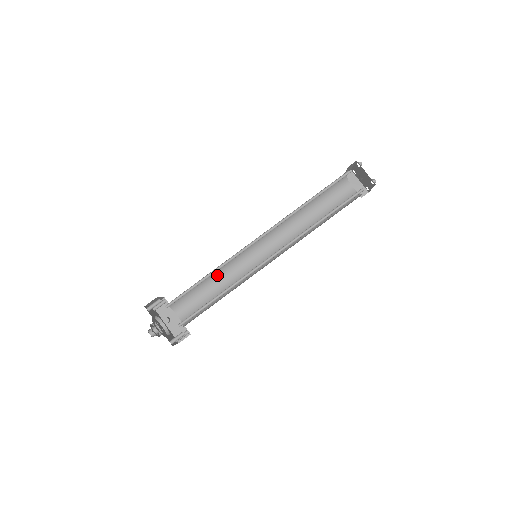
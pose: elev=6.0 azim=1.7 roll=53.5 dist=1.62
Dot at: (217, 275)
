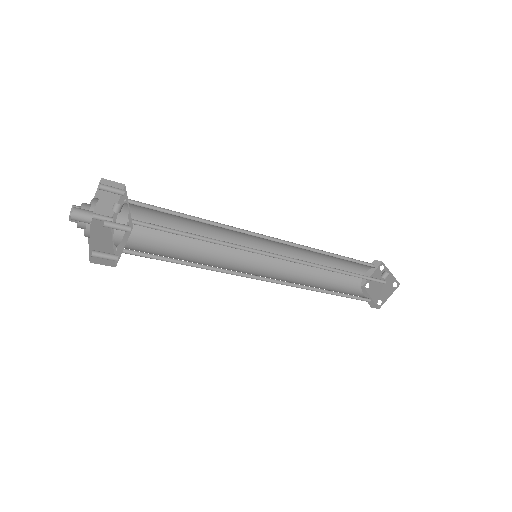
Dot at: (194, 248)
